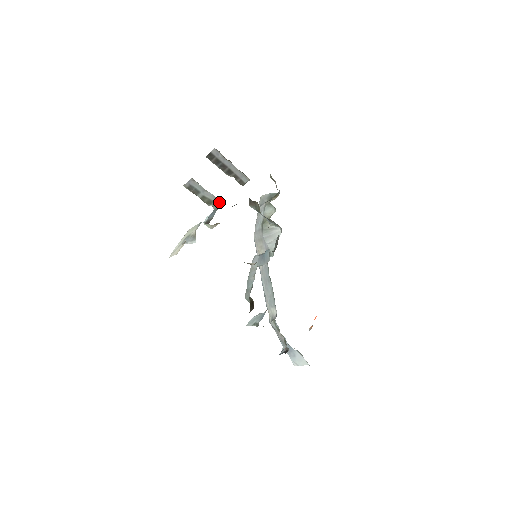
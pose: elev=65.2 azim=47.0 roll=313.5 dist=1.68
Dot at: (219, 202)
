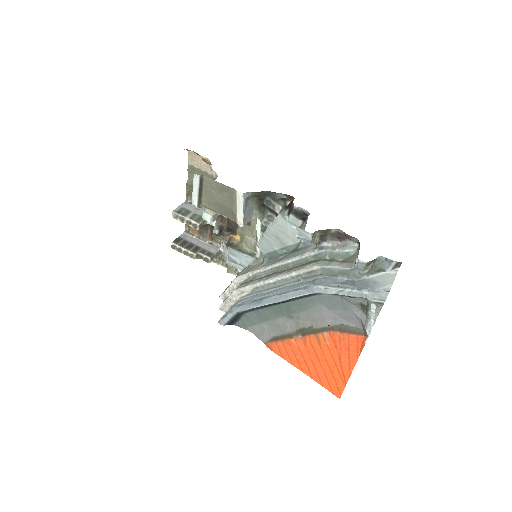
Dot at: occluded
